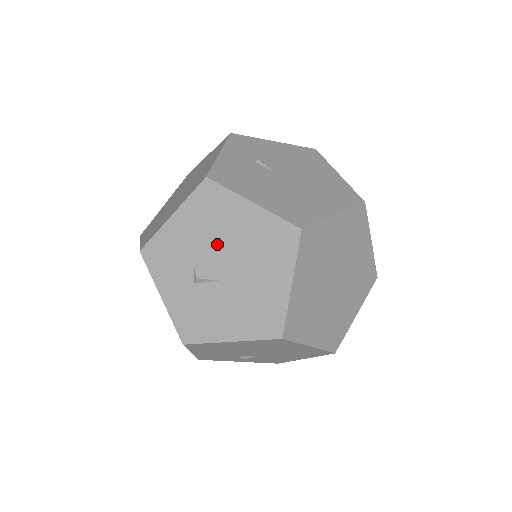
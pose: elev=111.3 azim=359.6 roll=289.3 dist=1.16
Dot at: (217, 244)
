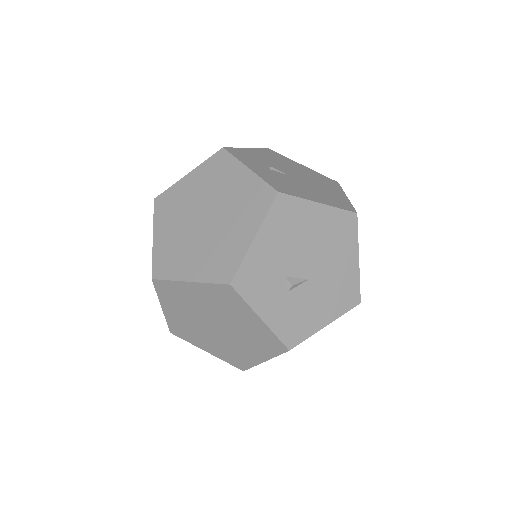
Dot at: (300, 249)
